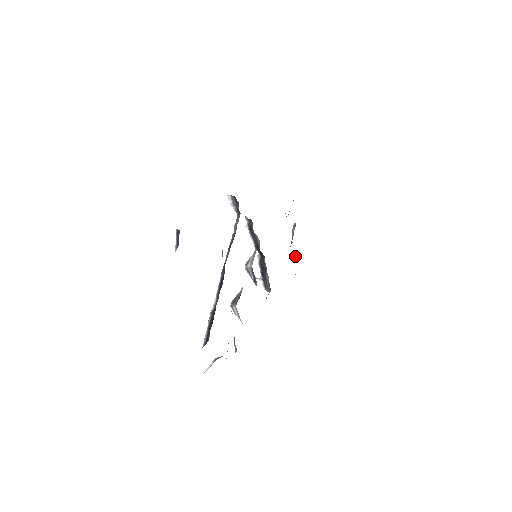
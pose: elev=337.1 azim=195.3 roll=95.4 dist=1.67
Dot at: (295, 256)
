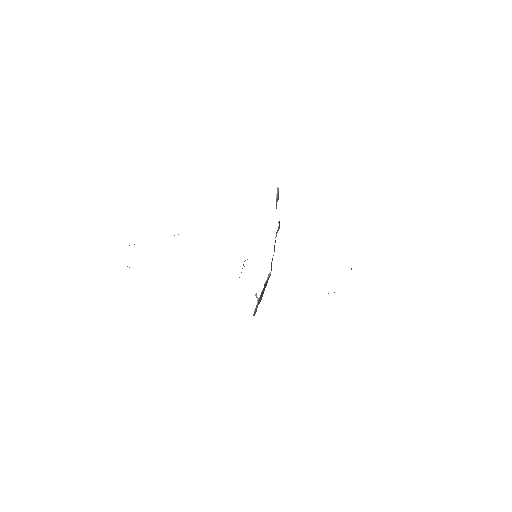
Dot at: occluded
